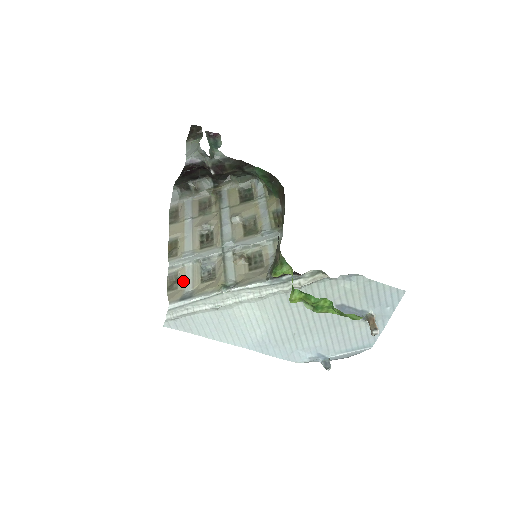
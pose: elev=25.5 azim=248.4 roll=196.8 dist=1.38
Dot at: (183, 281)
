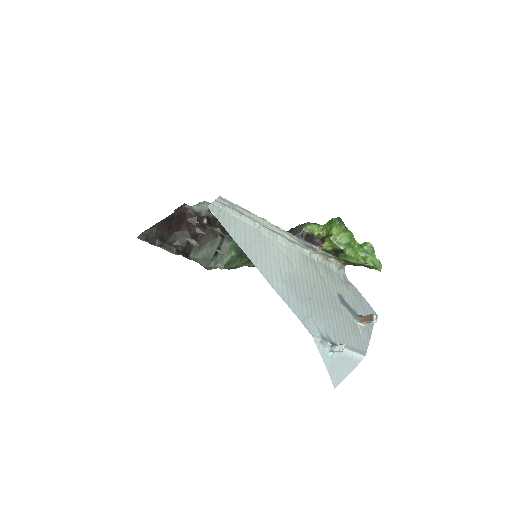
Dot at: occluded
